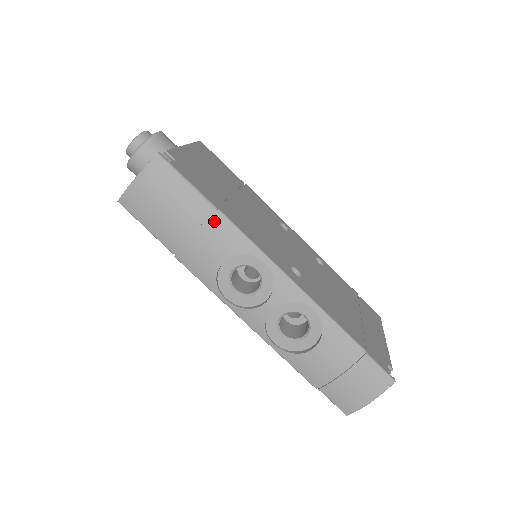
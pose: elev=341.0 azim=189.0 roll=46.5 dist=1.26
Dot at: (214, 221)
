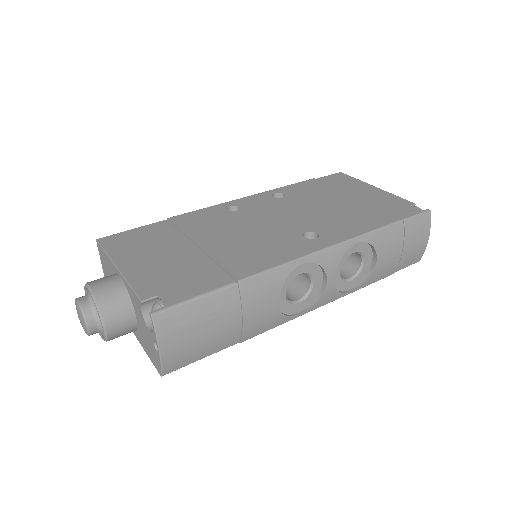
Dot at: (245, 292)
